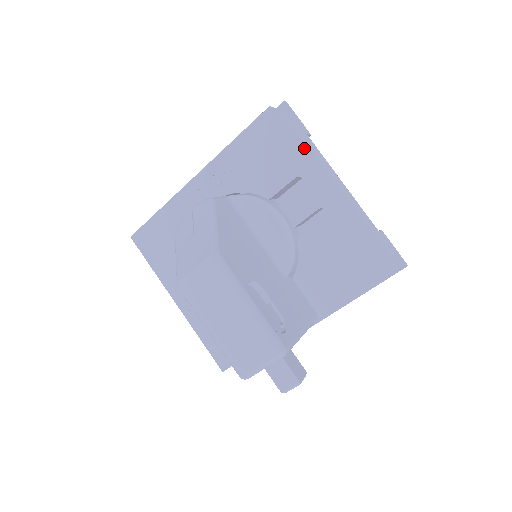
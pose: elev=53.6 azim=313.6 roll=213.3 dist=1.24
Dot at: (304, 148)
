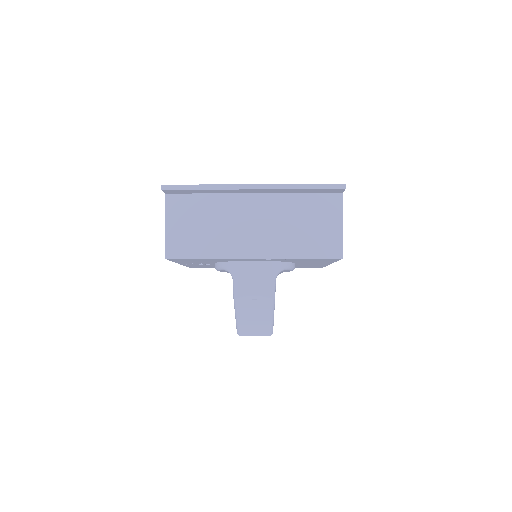
Dot at: occluded
